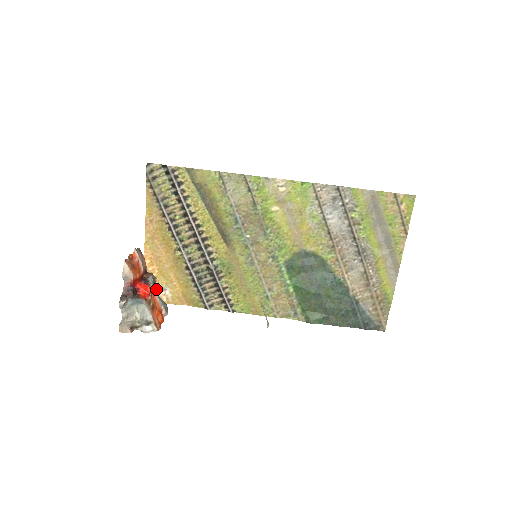
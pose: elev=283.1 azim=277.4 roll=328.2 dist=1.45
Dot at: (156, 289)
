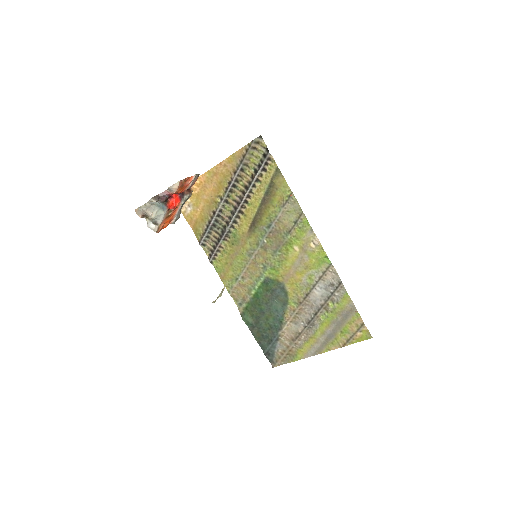
Dot at: (183, 204)
